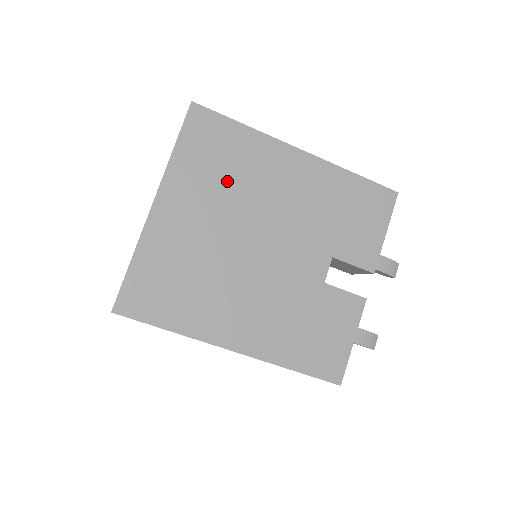
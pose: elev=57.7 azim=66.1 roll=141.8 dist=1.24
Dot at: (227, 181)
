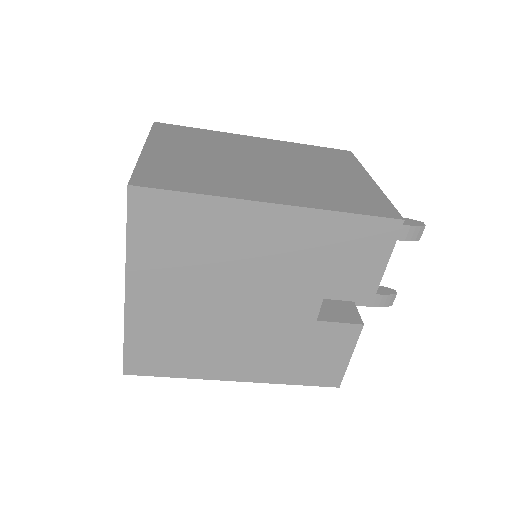
Dot at: (194, 257)
